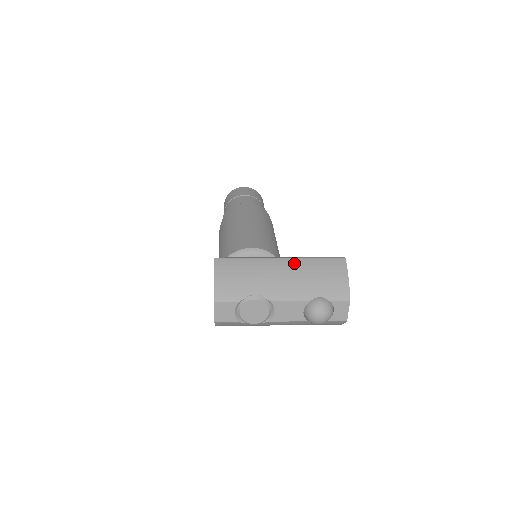
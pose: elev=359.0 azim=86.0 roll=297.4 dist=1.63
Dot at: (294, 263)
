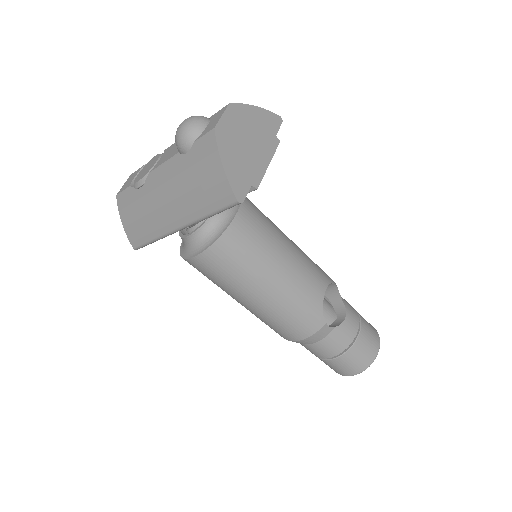
Dot at: occluded
